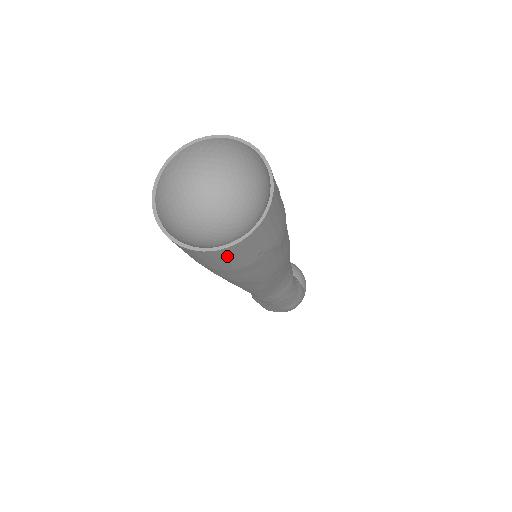
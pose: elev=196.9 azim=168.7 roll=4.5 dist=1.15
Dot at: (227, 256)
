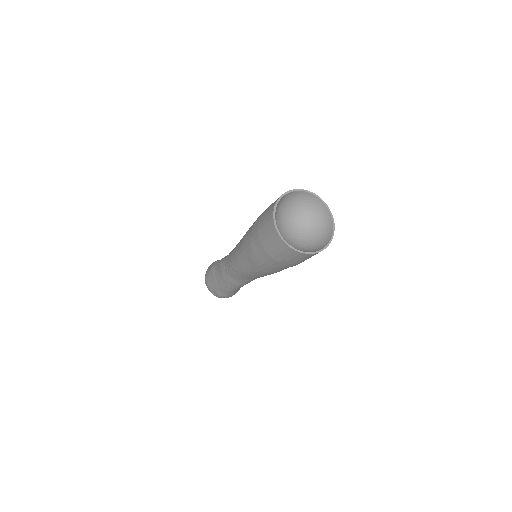
Dot at: (280, 248)
